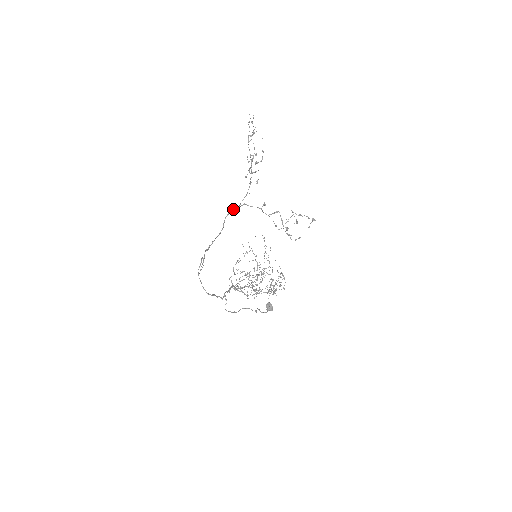
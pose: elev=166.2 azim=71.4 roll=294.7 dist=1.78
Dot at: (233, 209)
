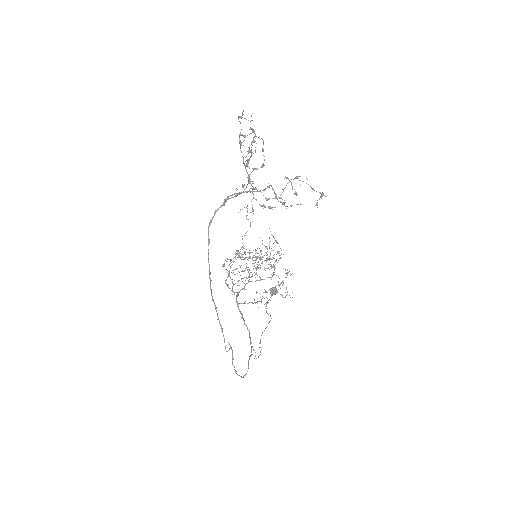
Dot at: (216, 211)
